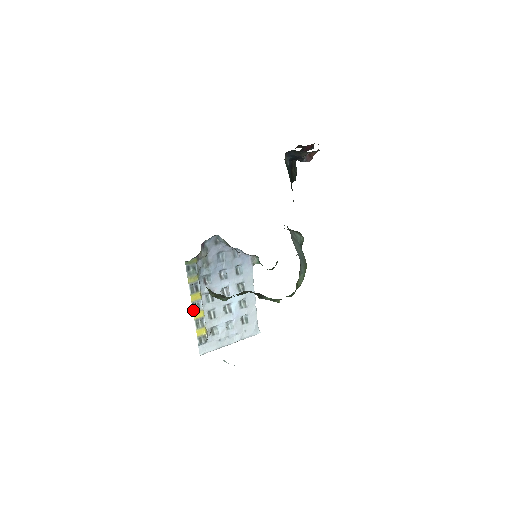
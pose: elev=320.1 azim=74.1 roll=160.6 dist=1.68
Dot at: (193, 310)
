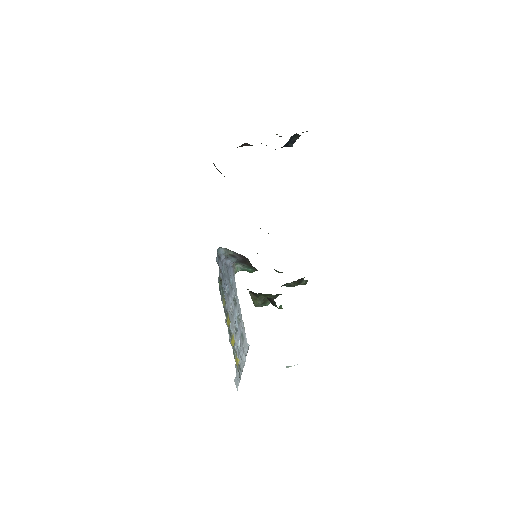
Dot at: (230, 337)
